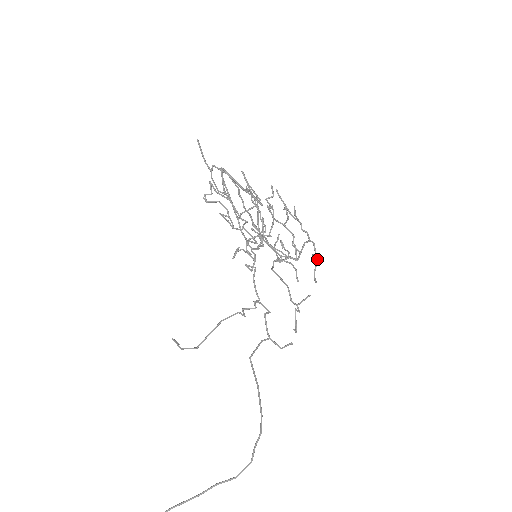
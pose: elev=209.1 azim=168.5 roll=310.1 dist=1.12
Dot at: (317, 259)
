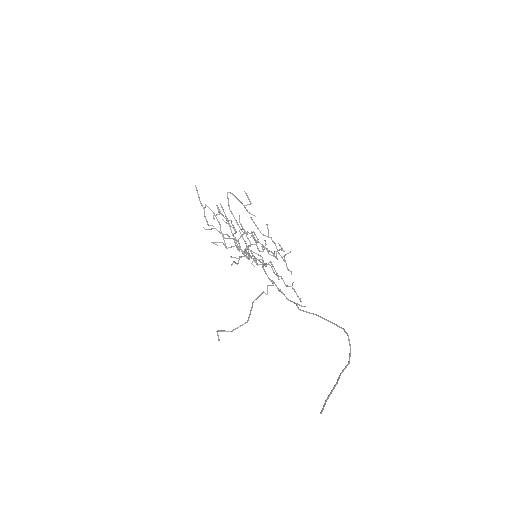
Dot at: (285, 261)
